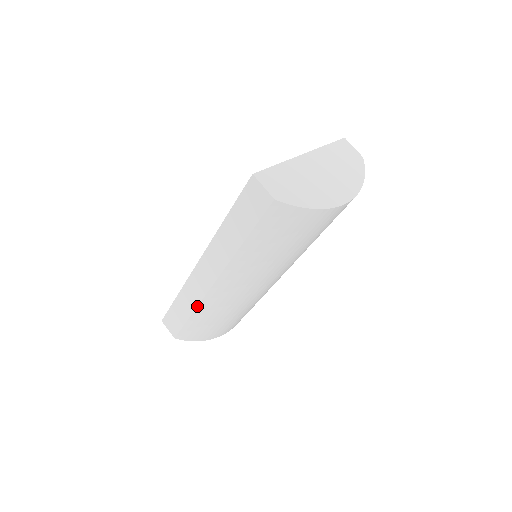
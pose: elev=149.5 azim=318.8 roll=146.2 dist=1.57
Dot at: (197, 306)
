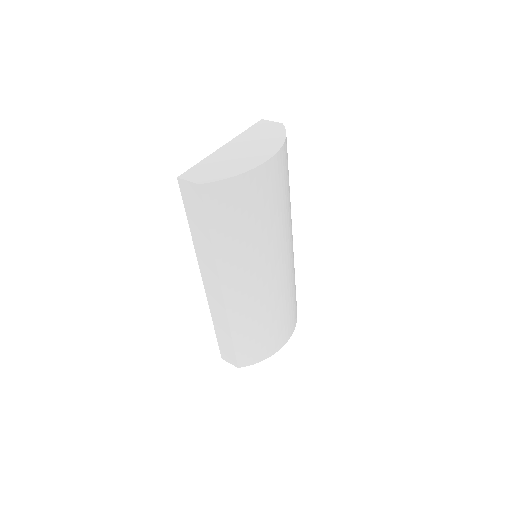
Dot at: (228, 323)
